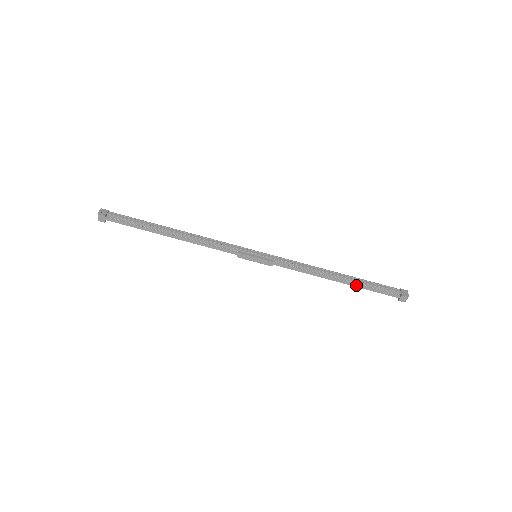
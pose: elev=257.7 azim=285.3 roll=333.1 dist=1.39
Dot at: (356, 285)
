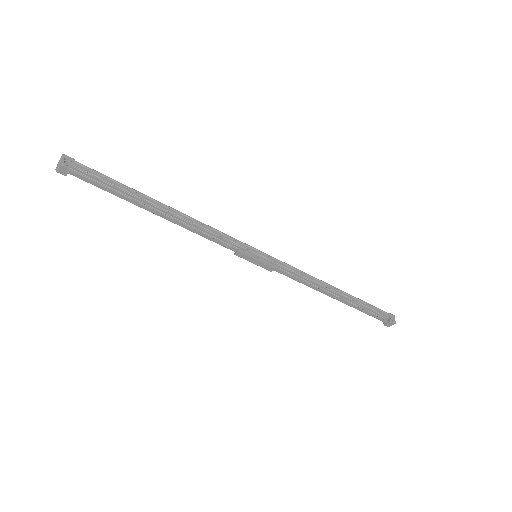
Dot at: (351, 305)
